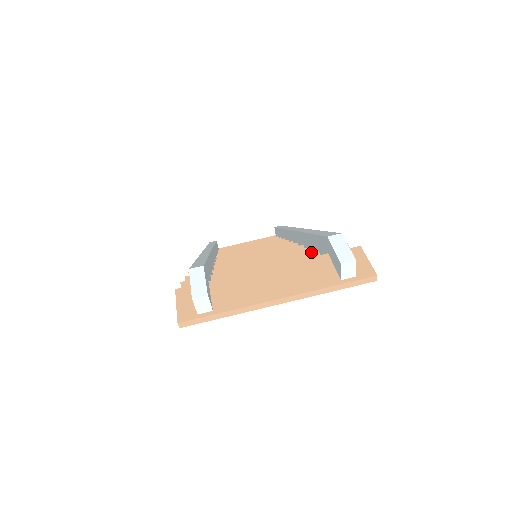
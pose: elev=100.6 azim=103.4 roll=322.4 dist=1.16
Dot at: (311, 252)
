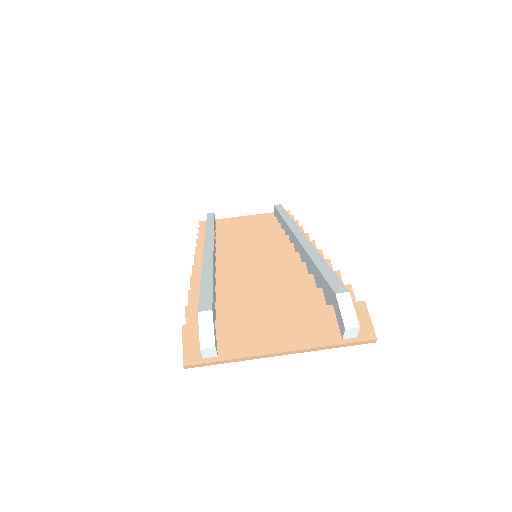
Dot at: (315, 289)
